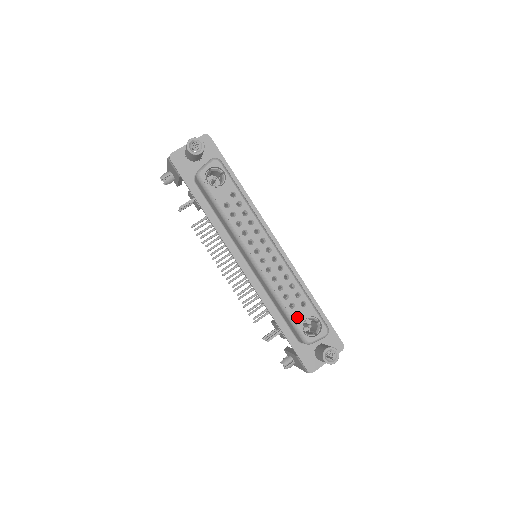
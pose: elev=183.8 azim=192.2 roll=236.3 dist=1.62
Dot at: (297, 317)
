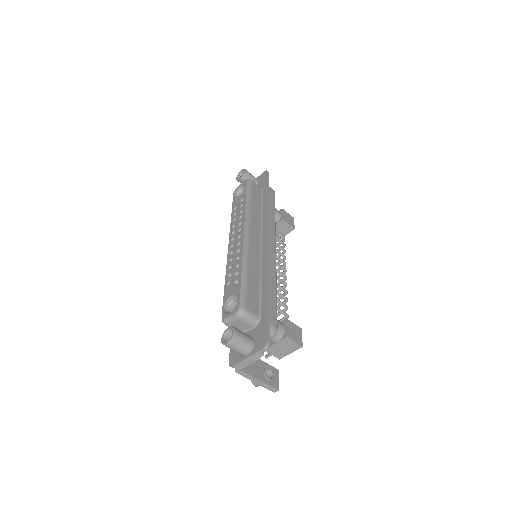
Dot at: (227, 294)
